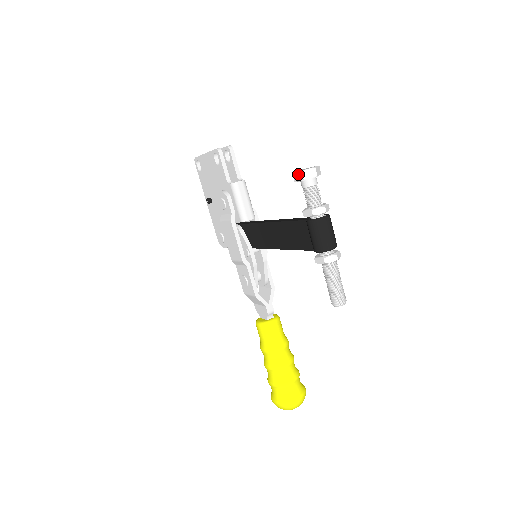
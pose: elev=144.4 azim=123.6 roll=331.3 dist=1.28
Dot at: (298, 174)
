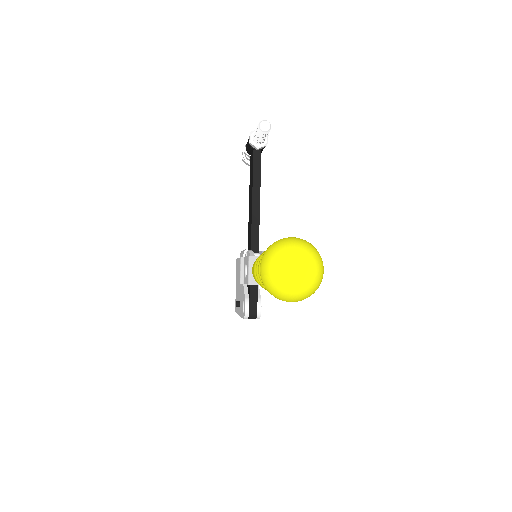
Dot at: (242, 155)
